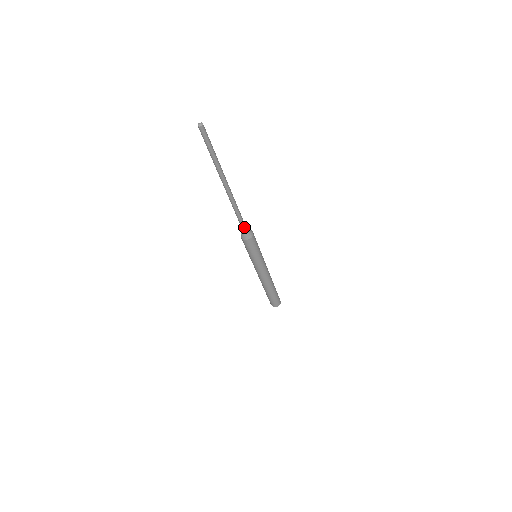
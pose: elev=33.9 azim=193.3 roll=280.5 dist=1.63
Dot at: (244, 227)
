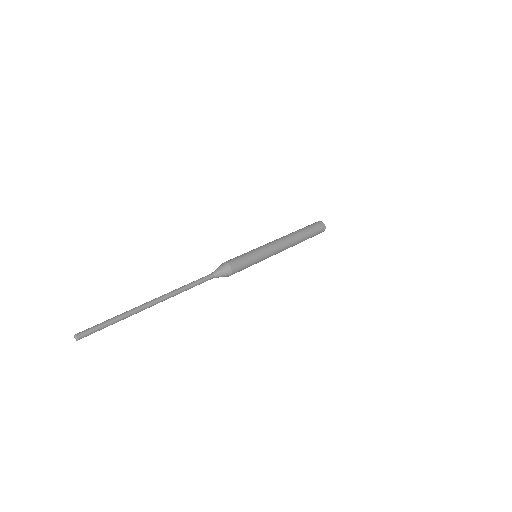
Dot at: (214, 277)
